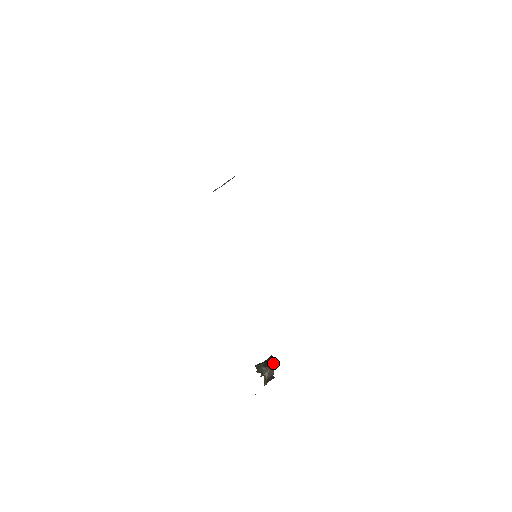
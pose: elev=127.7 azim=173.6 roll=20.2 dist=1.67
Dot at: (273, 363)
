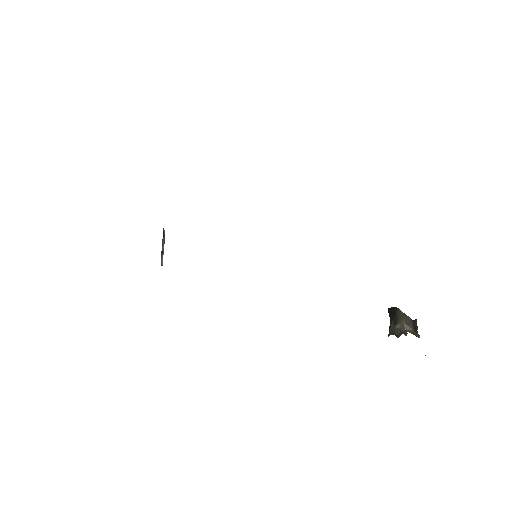
Dot at: (397, 311)
